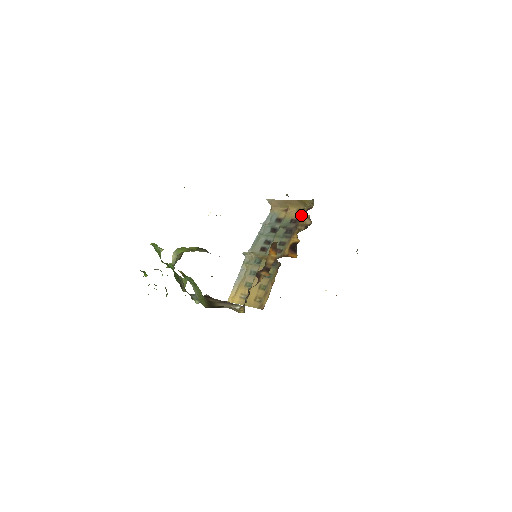
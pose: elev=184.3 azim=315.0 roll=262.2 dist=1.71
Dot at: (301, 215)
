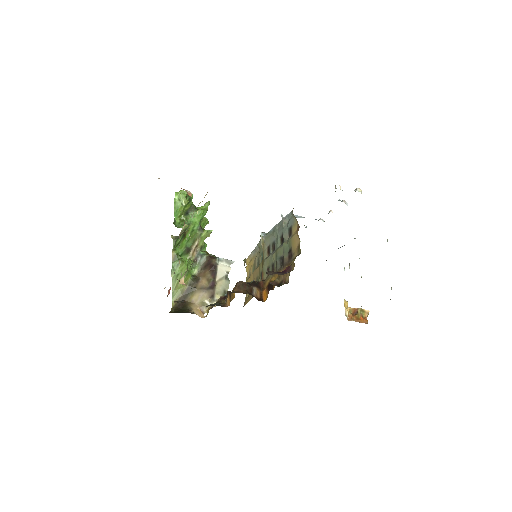
Dot at: (294, 257)
